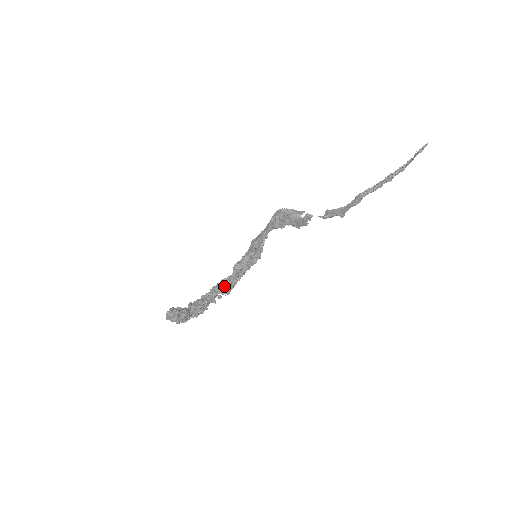
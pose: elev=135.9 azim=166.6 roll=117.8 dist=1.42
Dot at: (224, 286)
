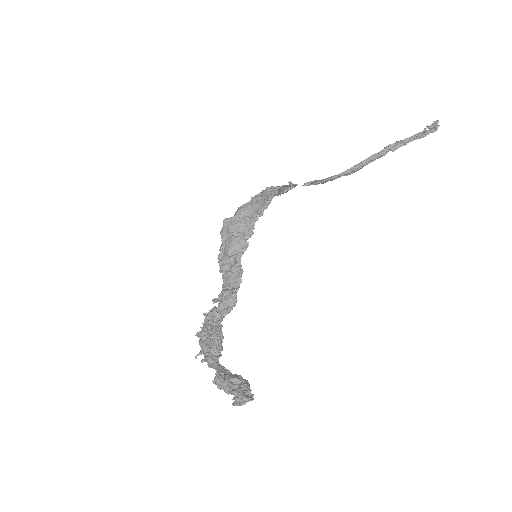
Dot at: (231, 306)
